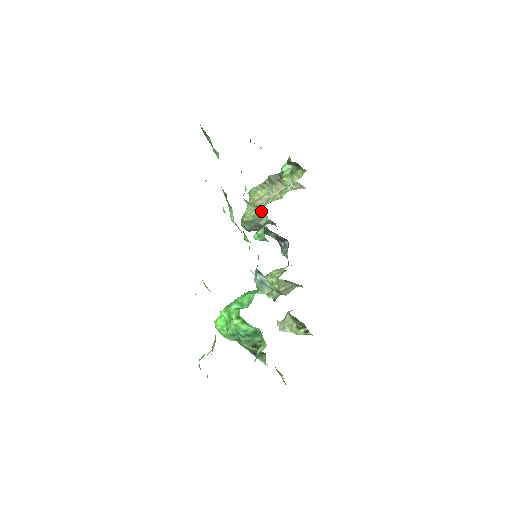
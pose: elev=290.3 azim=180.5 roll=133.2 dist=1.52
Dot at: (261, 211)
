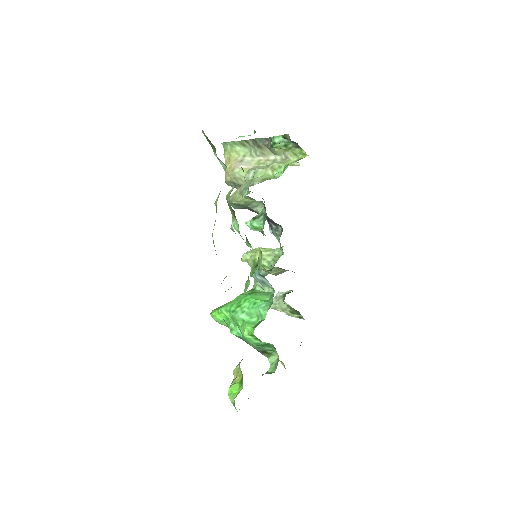
Dot at: (257, 201)
